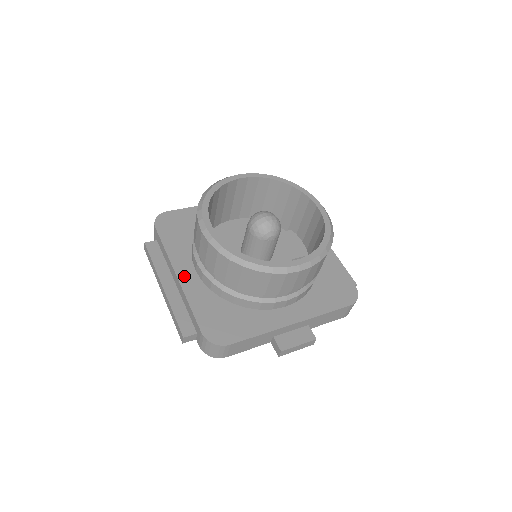
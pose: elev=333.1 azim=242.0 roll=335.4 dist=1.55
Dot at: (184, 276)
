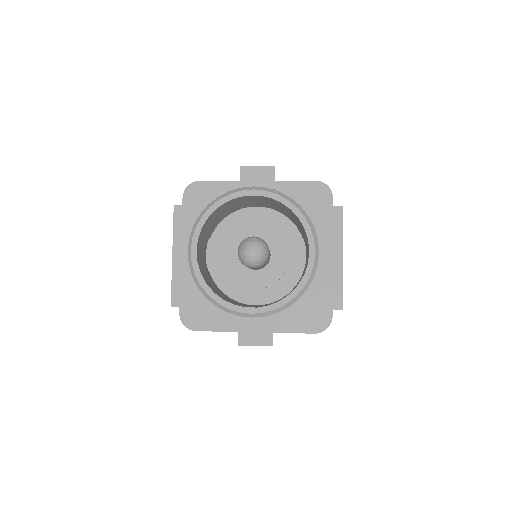
Dot at: (187, 257)
